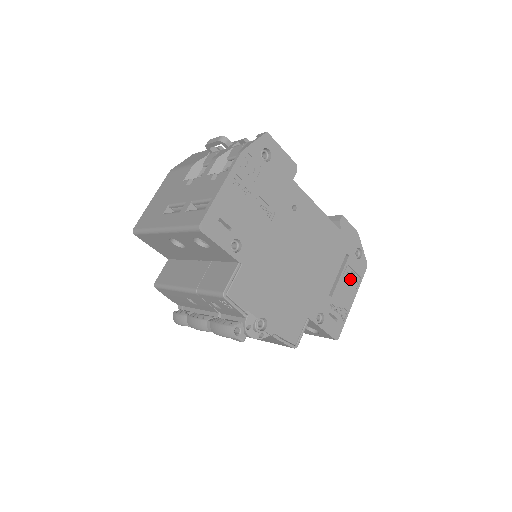
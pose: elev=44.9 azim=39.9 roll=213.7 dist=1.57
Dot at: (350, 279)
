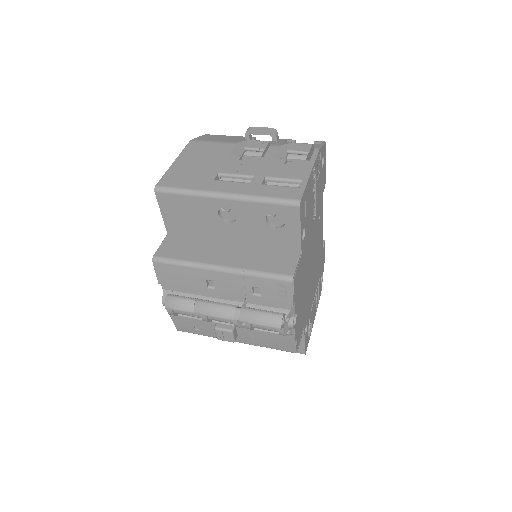
Dot at: (316, 300)
